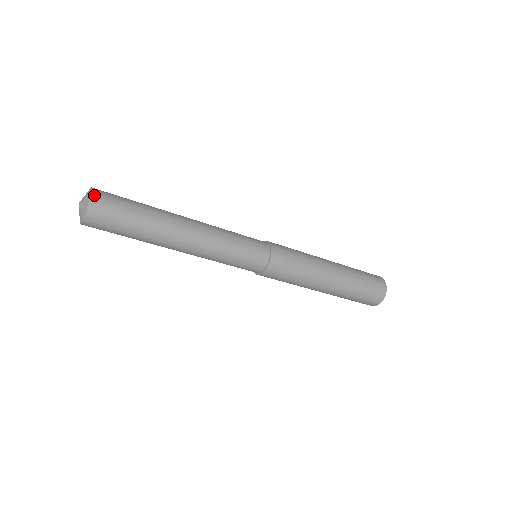
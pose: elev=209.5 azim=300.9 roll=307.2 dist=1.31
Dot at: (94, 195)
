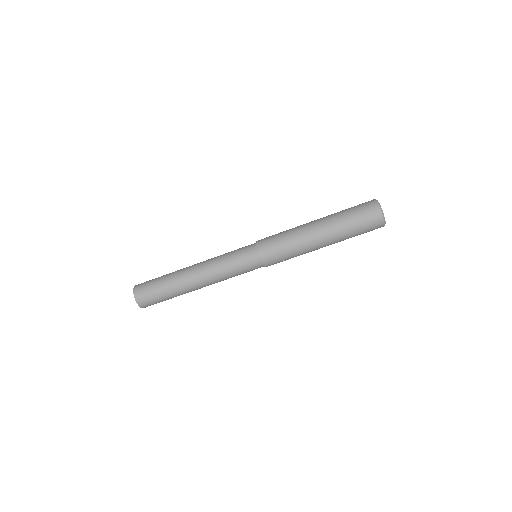
Dot at: (136, 286)
